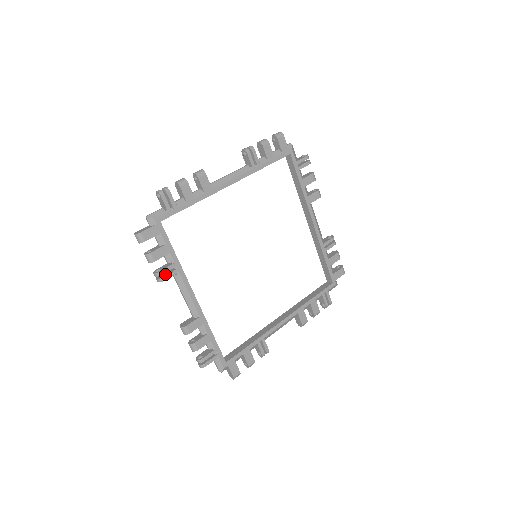
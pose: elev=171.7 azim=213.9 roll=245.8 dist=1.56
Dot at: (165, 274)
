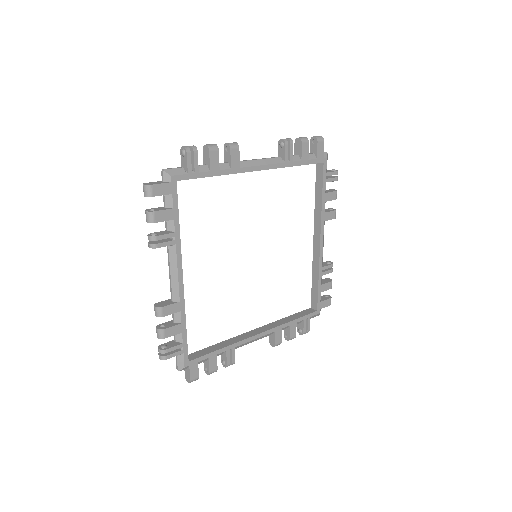
Dot at: (160, 241)
